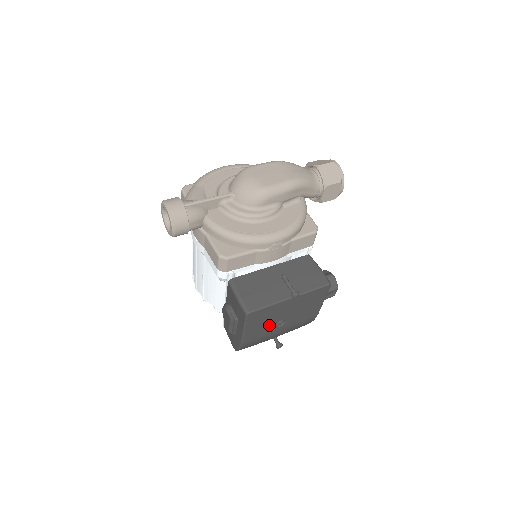
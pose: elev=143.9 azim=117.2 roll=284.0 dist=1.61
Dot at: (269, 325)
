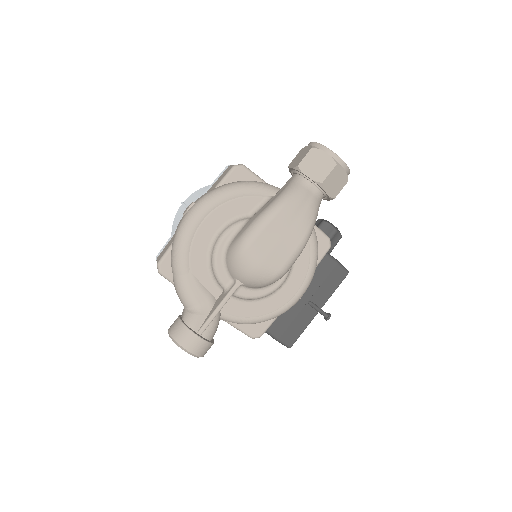
Dot at: occluded
